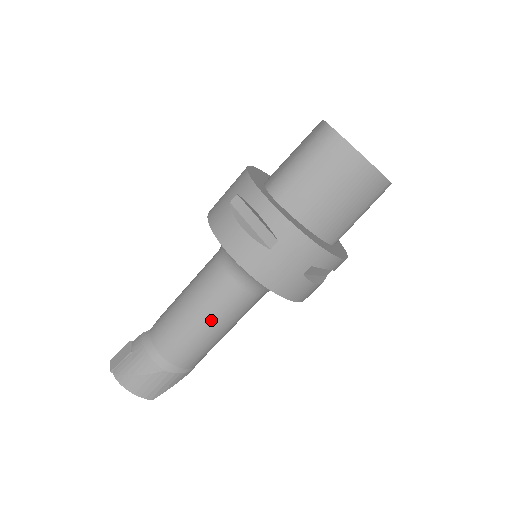
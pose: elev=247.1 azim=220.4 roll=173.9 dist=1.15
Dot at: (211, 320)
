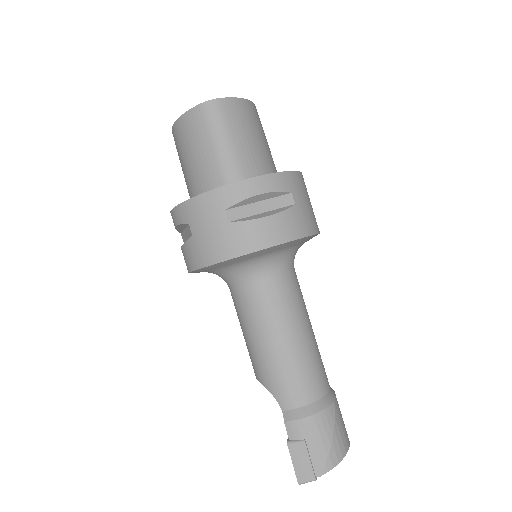
Dot at: (306, 322)
